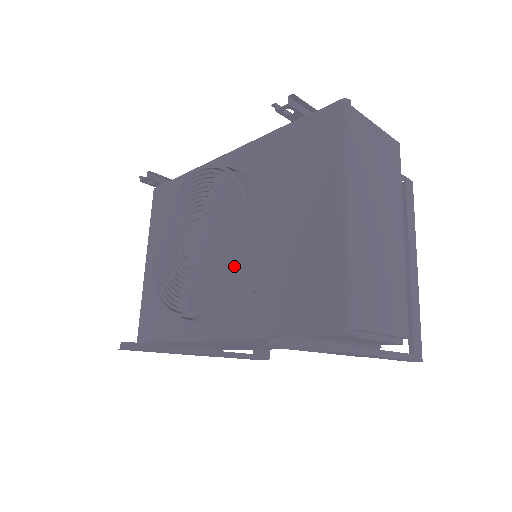
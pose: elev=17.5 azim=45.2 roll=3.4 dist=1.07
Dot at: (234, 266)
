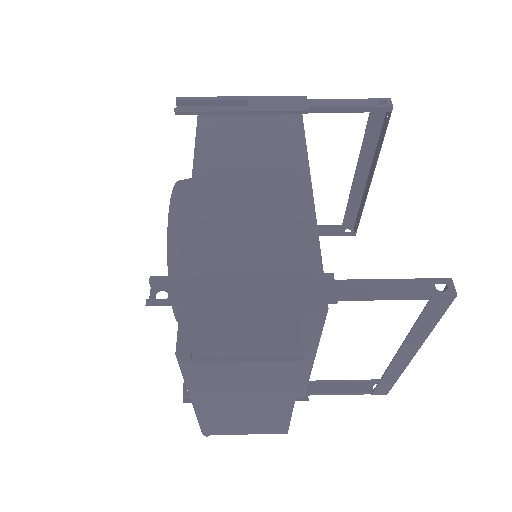
Dot at: occluded
